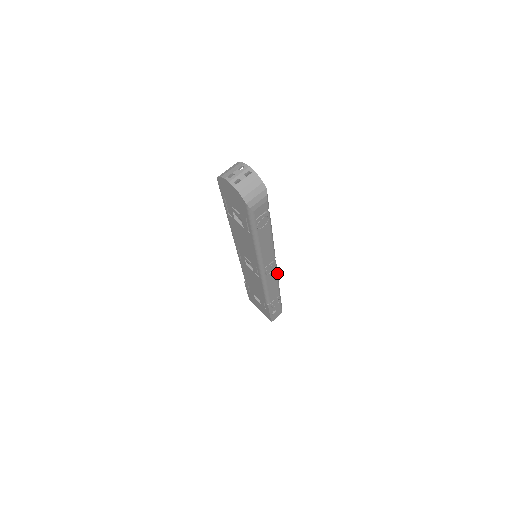
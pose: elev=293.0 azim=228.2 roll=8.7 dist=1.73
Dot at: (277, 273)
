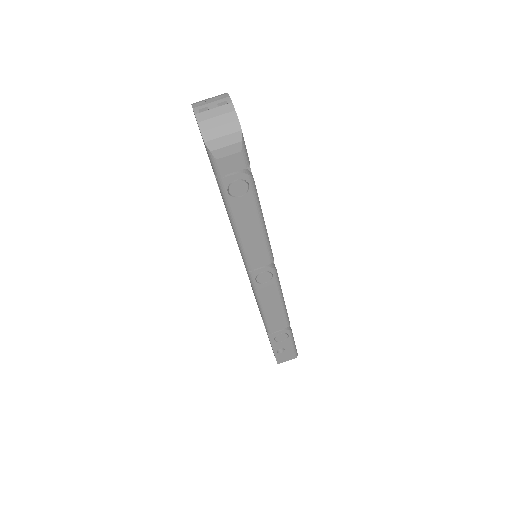
Dot at: (280, 290)
